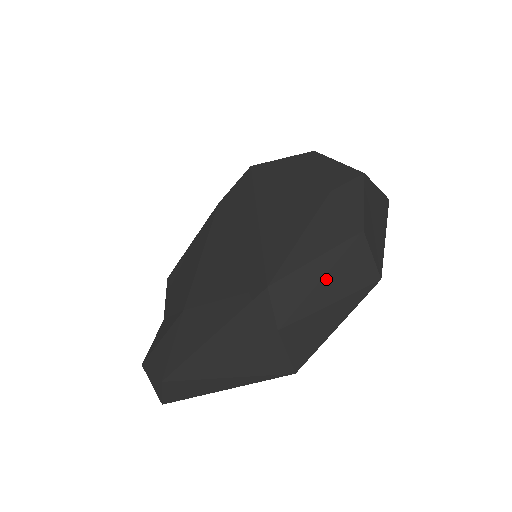
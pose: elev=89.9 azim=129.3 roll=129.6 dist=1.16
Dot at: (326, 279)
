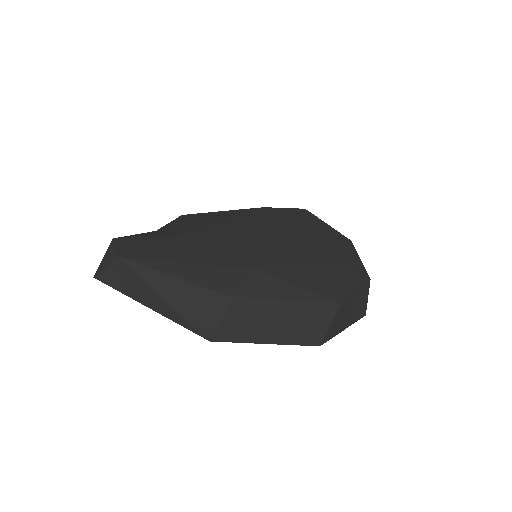
Dot at: (292, 304)
